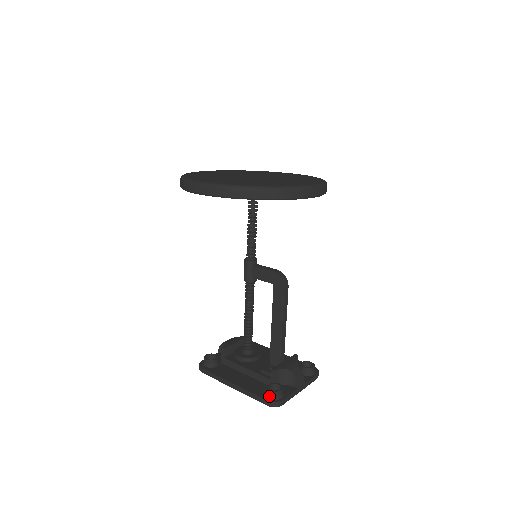
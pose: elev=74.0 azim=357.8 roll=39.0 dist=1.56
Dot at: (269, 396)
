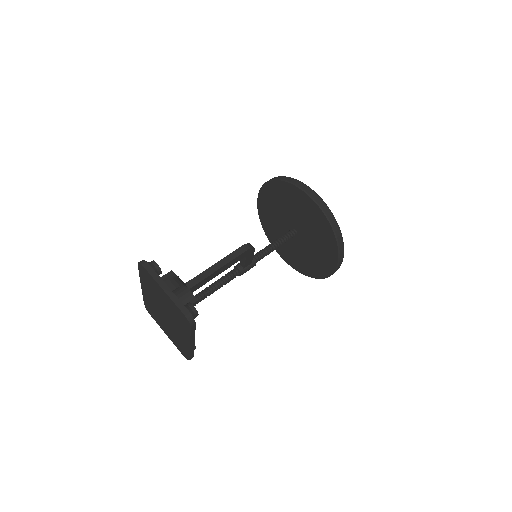
Dot at: occluded
